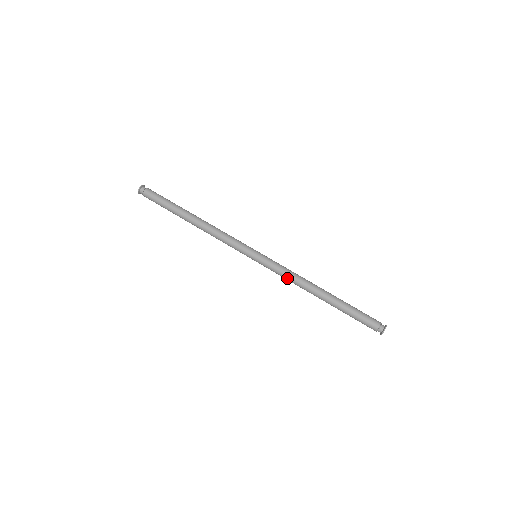
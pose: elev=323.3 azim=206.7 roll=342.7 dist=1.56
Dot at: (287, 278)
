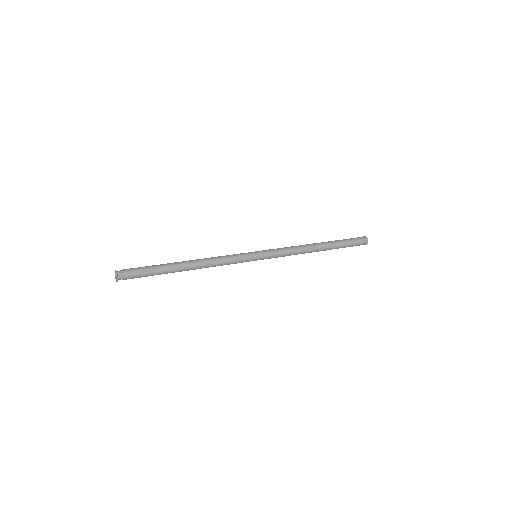
Dot at: (290, 251)
